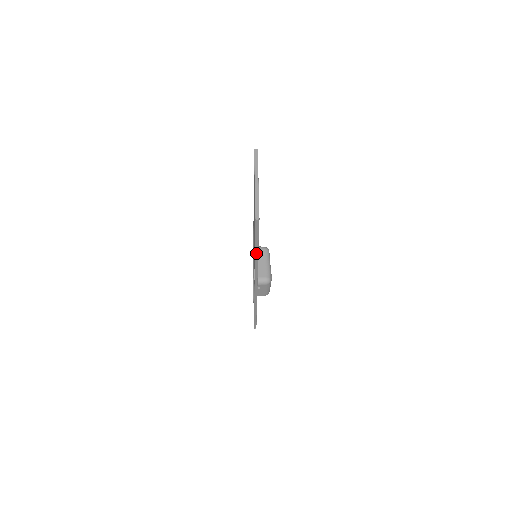
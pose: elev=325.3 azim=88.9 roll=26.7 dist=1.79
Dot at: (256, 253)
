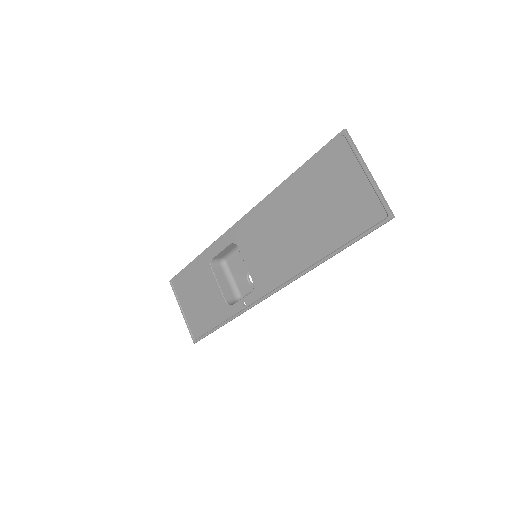
Dot at: (334, 255)
